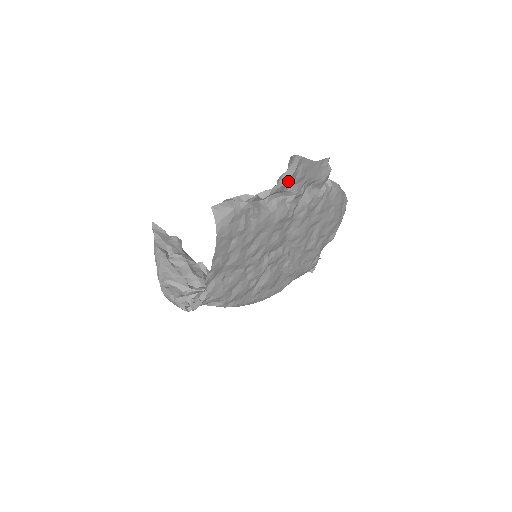
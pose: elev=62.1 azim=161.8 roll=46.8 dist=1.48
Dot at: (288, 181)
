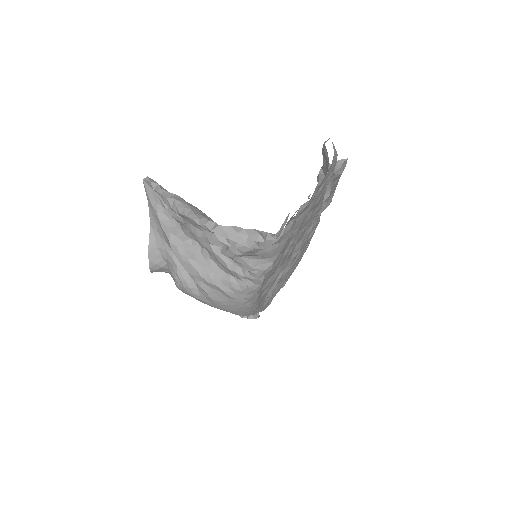
Dot at: (340, 174)
